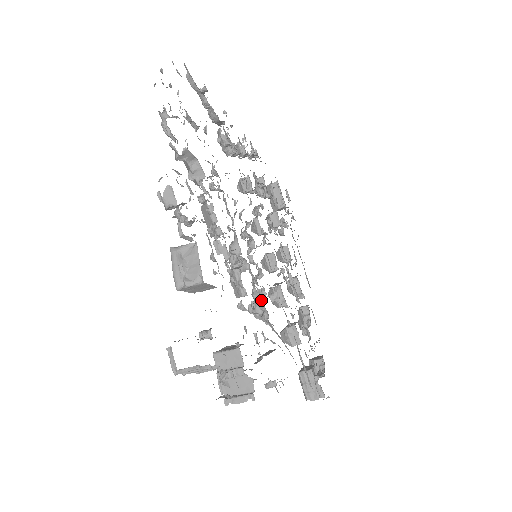
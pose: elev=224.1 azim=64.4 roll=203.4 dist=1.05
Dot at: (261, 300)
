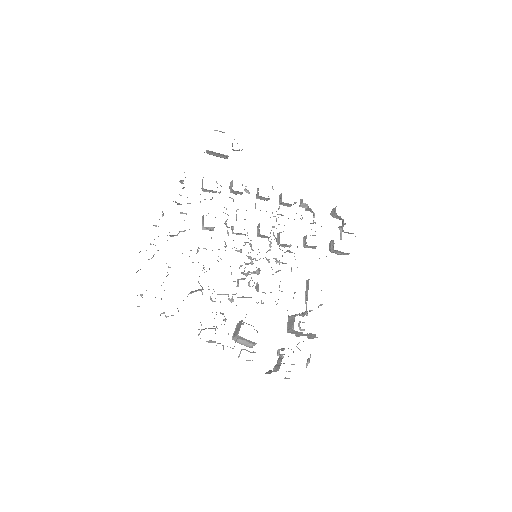
Dot at: (280, 270)
